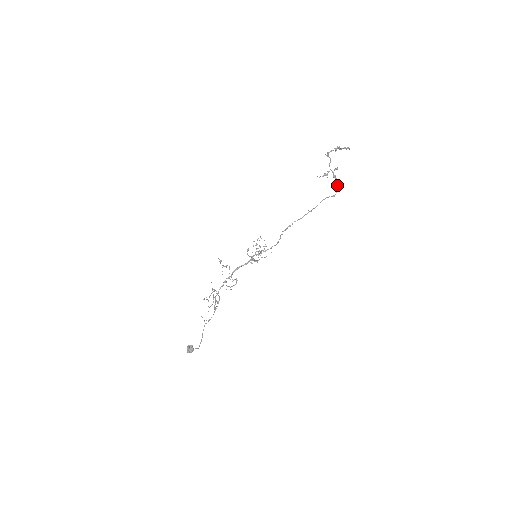
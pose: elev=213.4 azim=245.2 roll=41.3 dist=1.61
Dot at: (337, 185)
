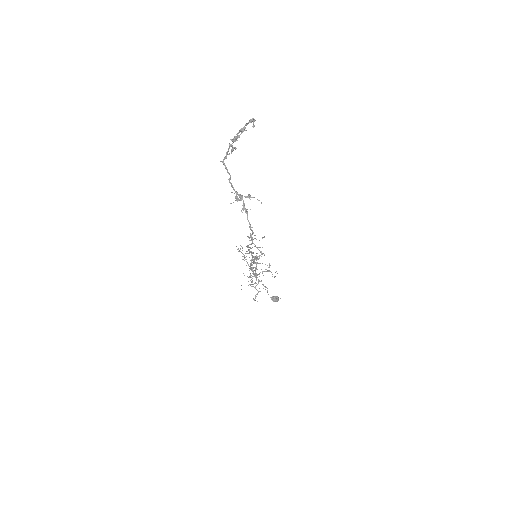
Dot at: (249, 227)
